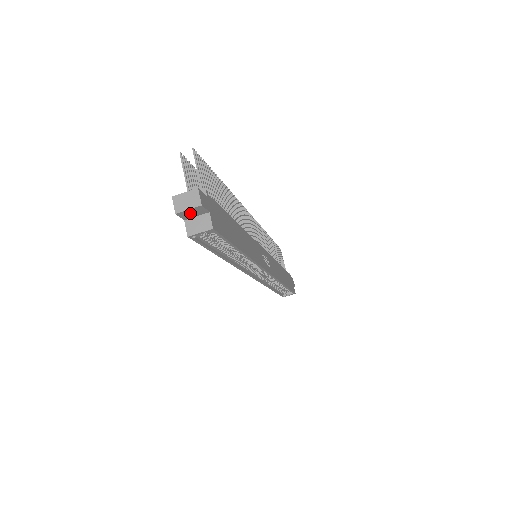
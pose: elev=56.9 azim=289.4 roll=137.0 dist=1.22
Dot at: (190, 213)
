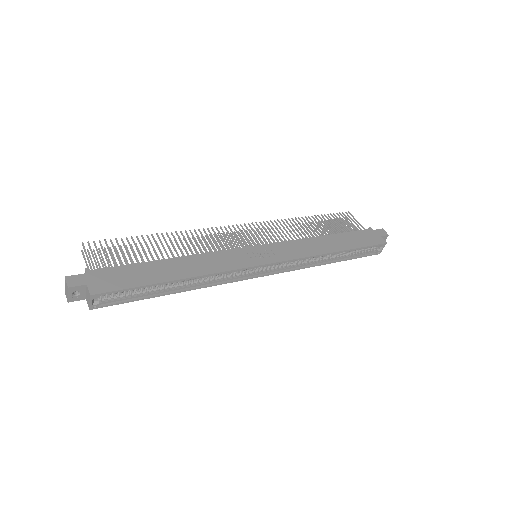
Dot at: (78, 294)
